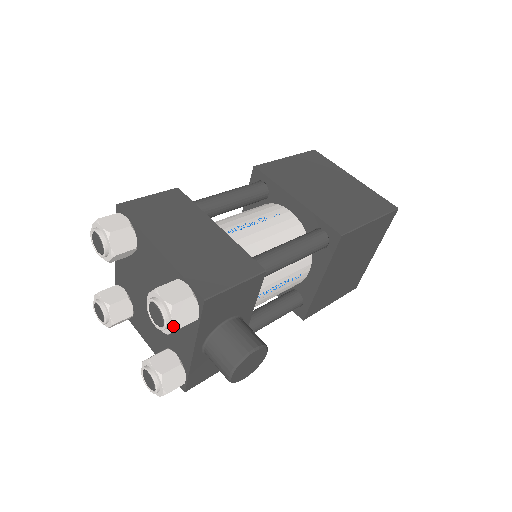
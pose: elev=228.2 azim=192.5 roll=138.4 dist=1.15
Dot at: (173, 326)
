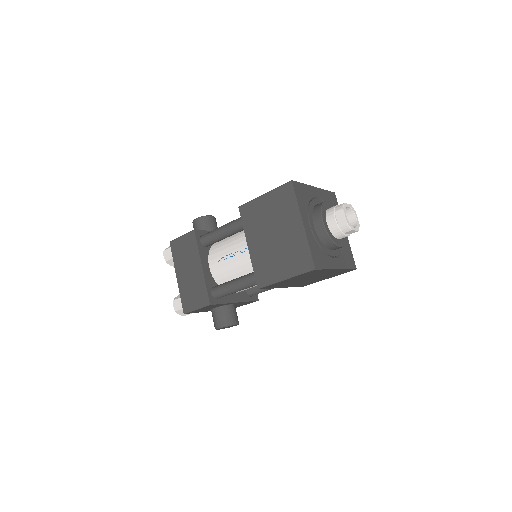
Dot at: (182, 315)
